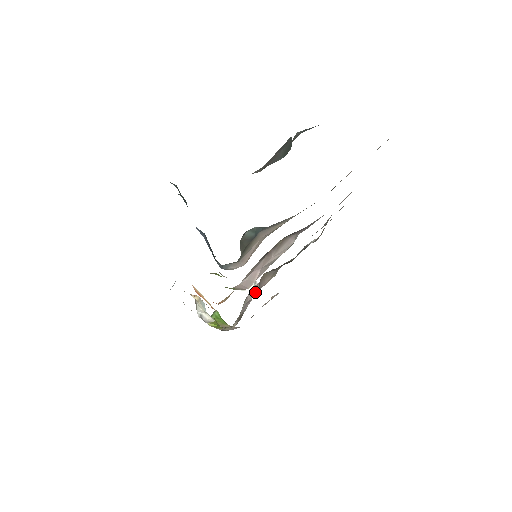
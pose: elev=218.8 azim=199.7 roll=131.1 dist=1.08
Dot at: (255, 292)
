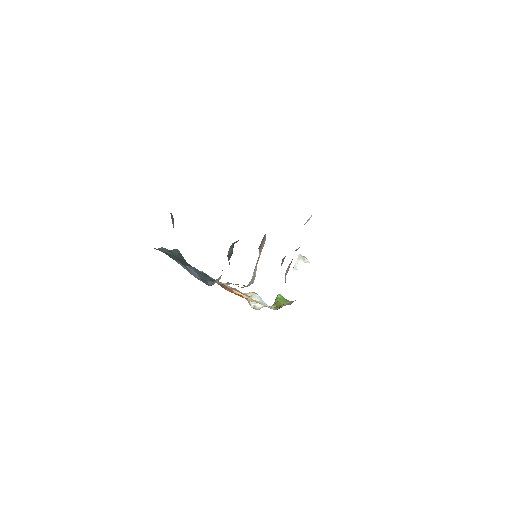
Dot at: occluded
